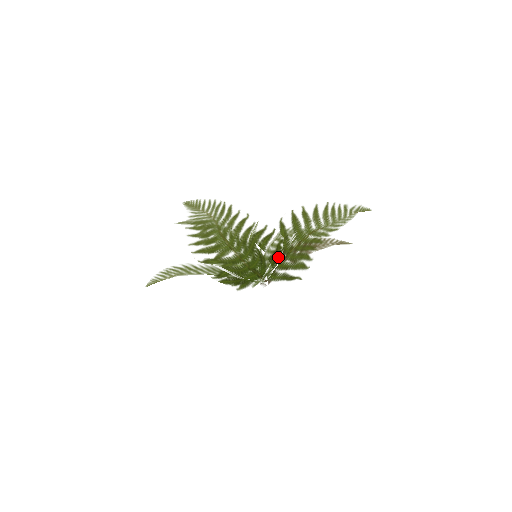
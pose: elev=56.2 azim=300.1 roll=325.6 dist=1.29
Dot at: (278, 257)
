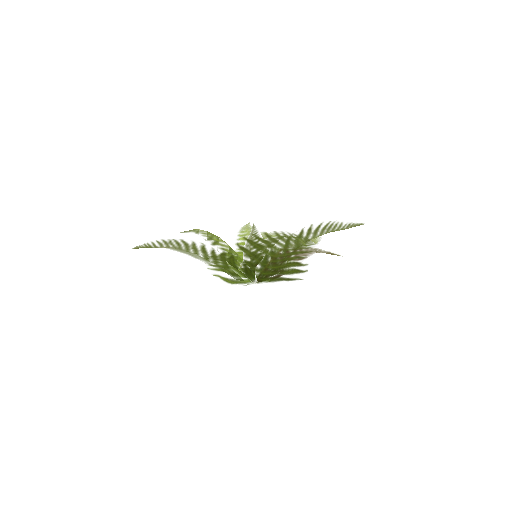
Dot at: (251, 272)
